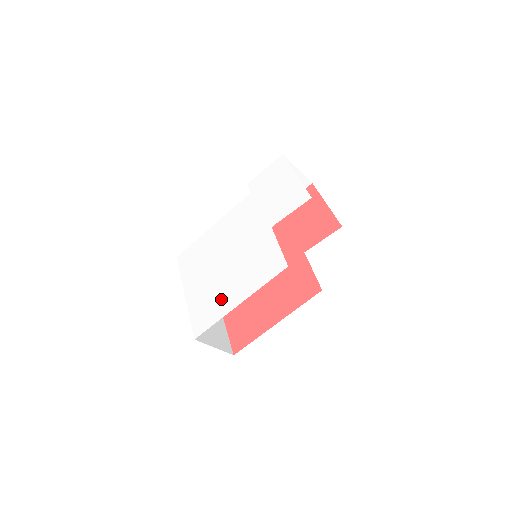
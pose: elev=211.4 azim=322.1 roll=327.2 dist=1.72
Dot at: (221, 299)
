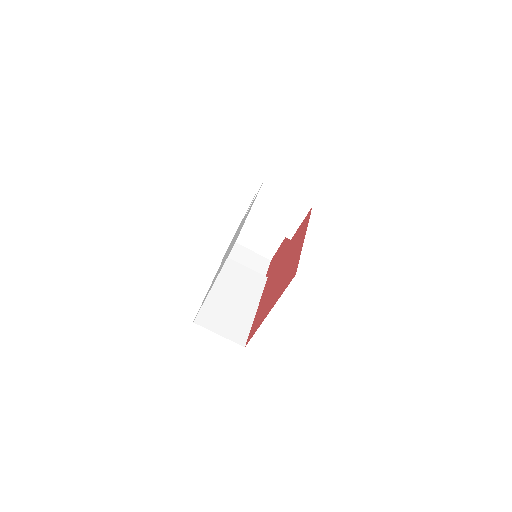
Dot at: (238, 233)
